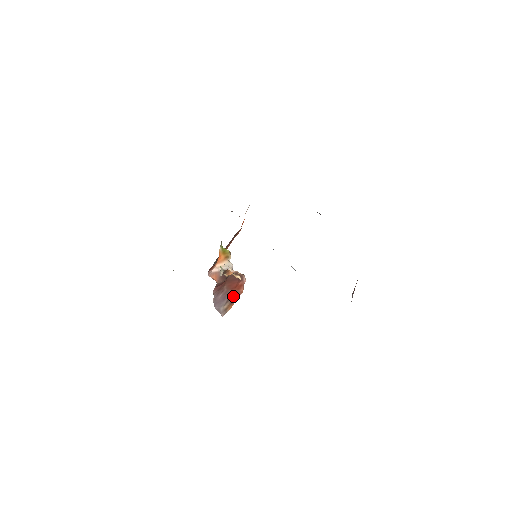
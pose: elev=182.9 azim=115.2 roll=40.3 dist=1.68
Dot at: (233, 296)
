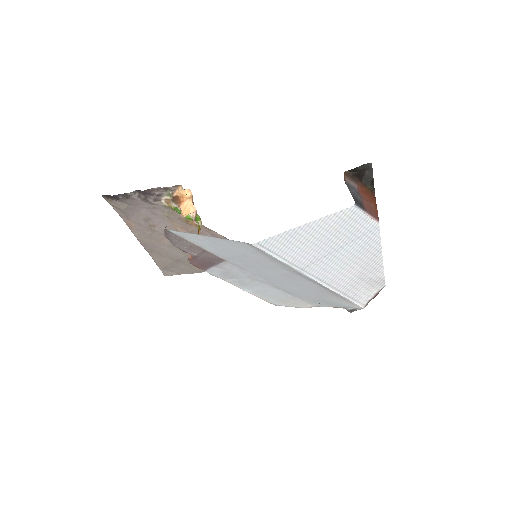
Dot at: occluded
